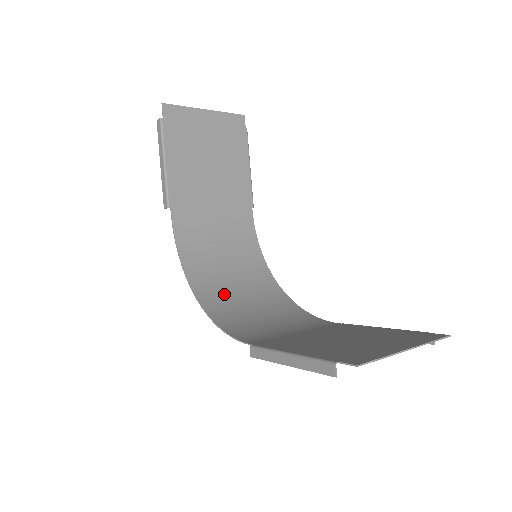
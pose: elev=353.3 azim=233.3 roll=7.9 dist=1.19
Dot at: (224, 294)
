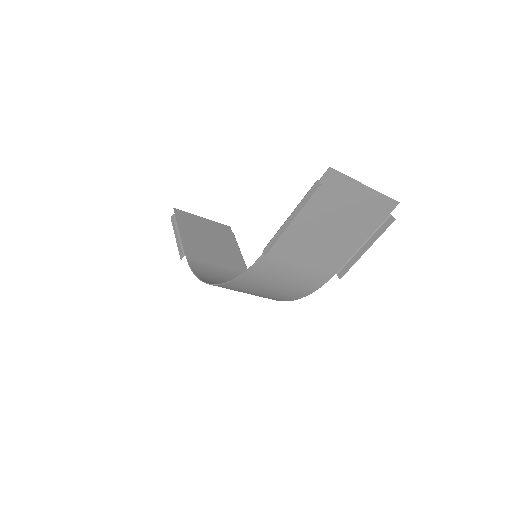
Dot at: occluded
